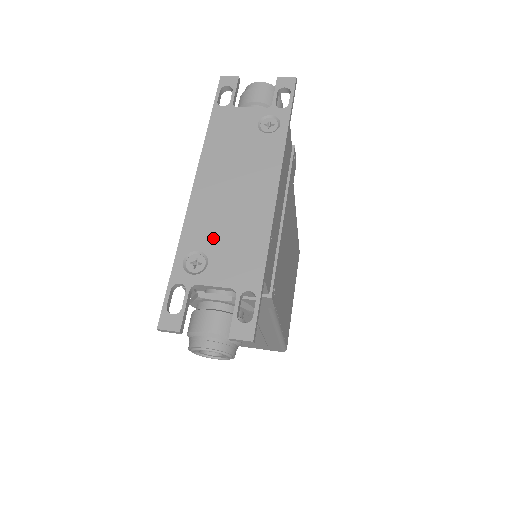
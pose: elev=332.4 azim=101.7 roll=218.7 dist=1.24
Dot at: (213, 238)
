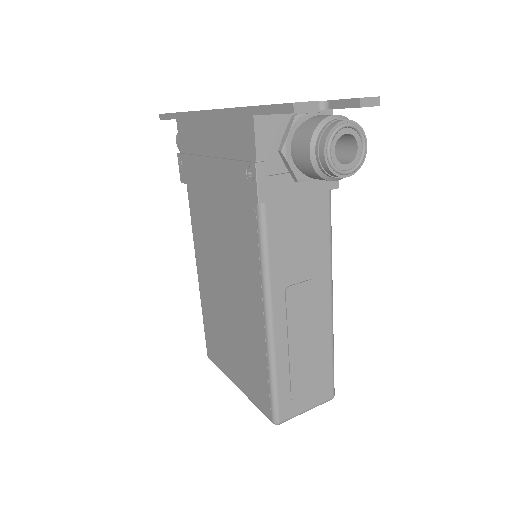
Dot at: occluded
